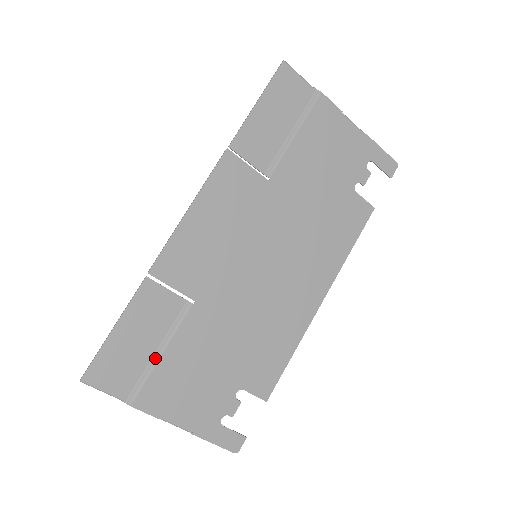
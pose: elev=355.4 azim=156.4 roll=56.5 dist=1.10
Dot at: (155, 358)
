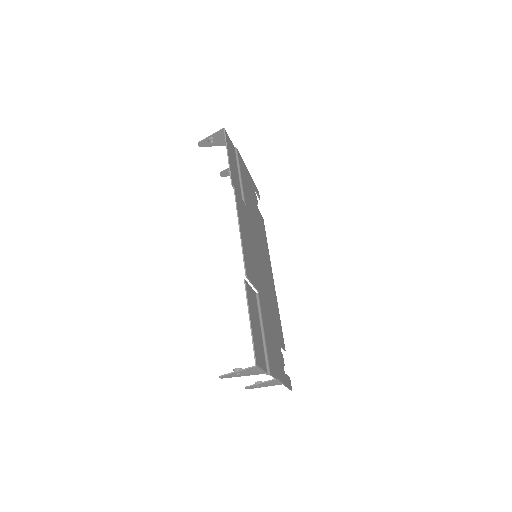
Dot at: (263, 336)
